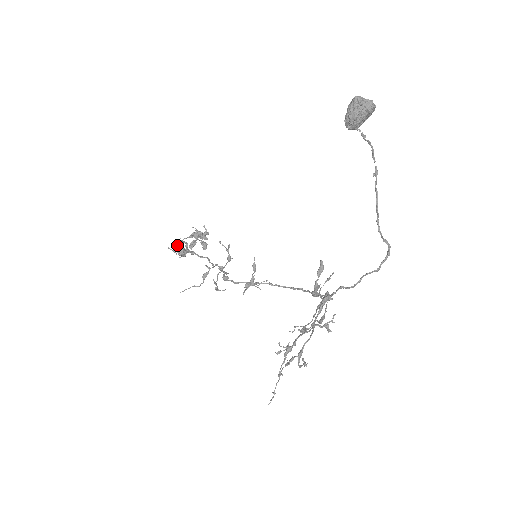
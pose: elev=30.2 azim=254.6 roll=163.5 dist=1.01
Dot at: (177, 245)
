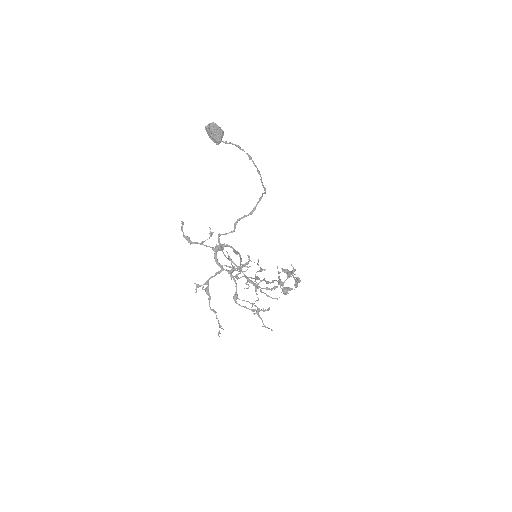
Dot at: occluded
